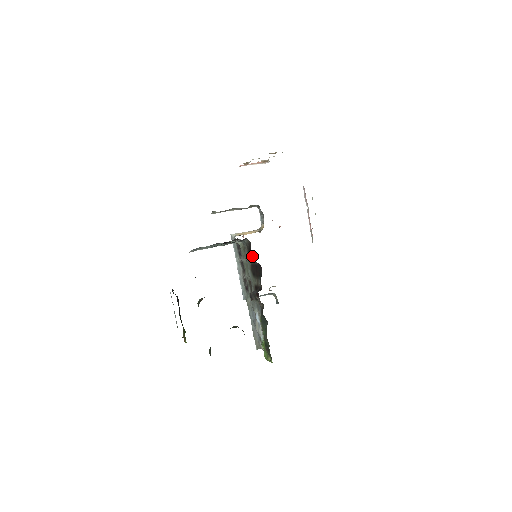
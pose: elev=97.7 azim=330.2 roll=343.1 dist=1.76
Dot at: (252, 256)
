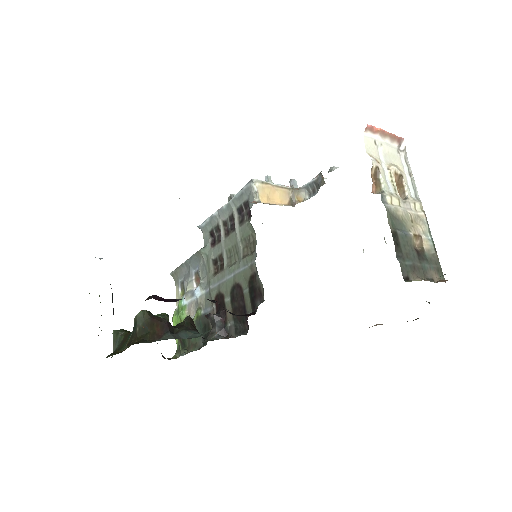
Dot at: (250, 299)
